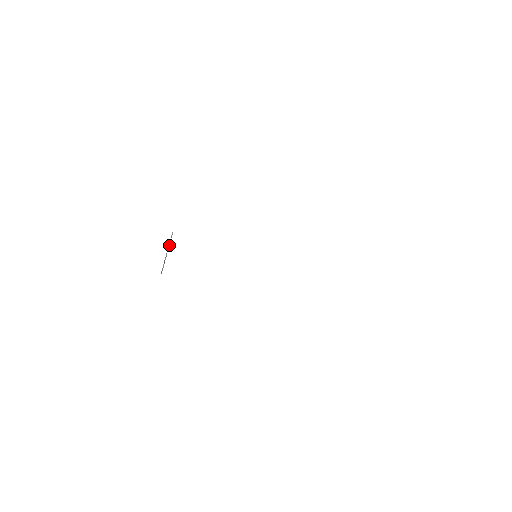
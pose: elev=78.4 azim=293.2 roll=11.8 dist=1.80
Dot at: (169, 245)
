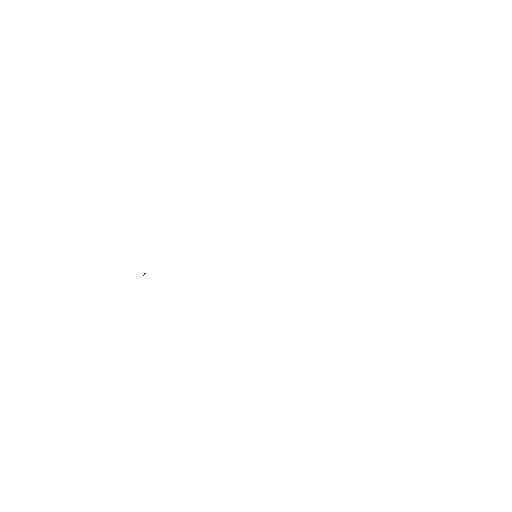
Dot at: occluded
